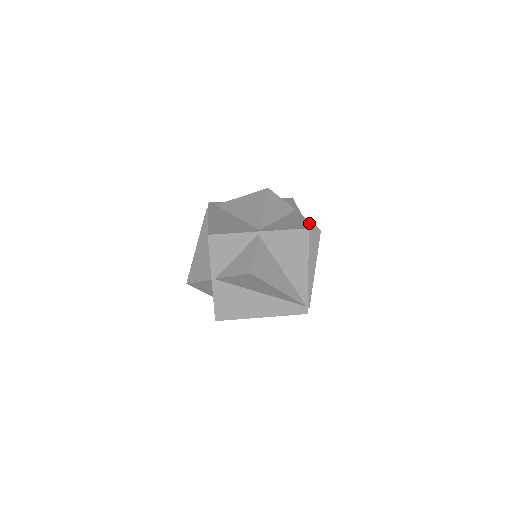
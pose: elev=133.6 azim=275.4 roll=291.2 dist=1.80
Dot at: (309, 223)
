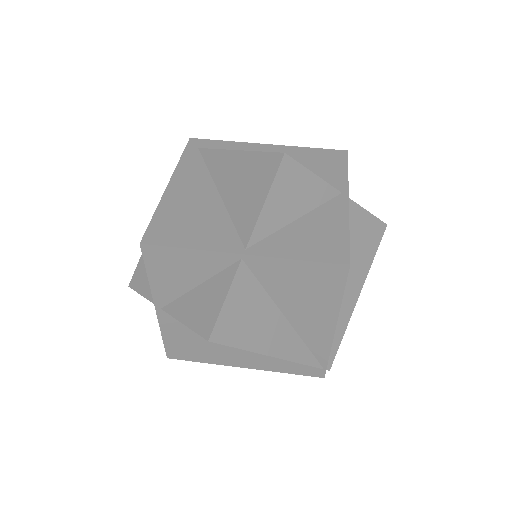
Dot at: (365, 215)
